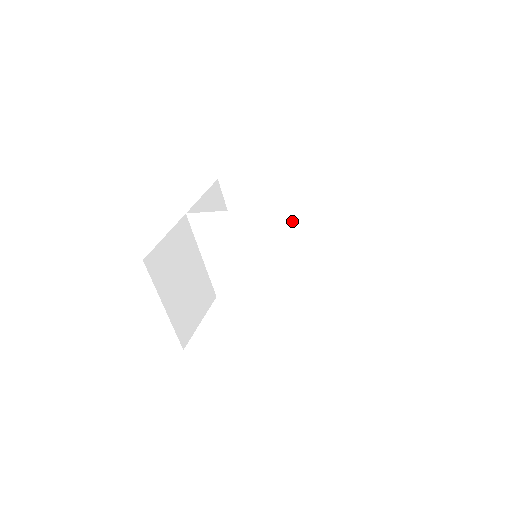
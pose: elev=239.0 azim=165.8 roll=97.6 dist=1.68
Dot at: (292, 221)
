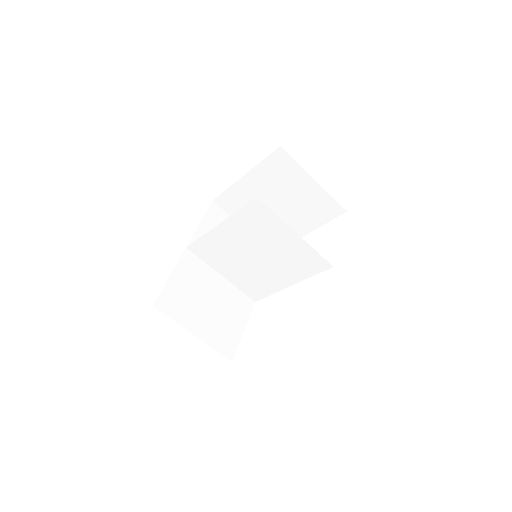
Dot at: (258, 215)
